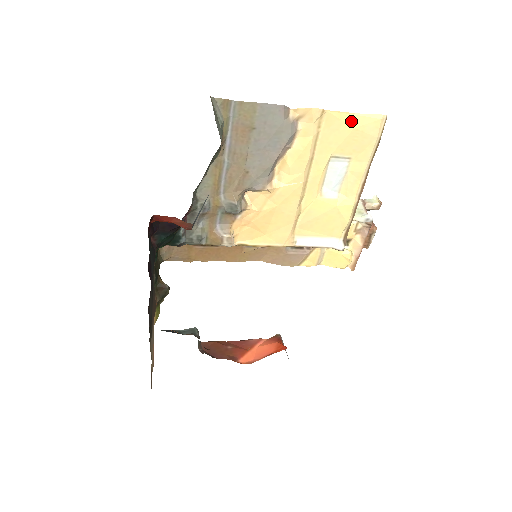
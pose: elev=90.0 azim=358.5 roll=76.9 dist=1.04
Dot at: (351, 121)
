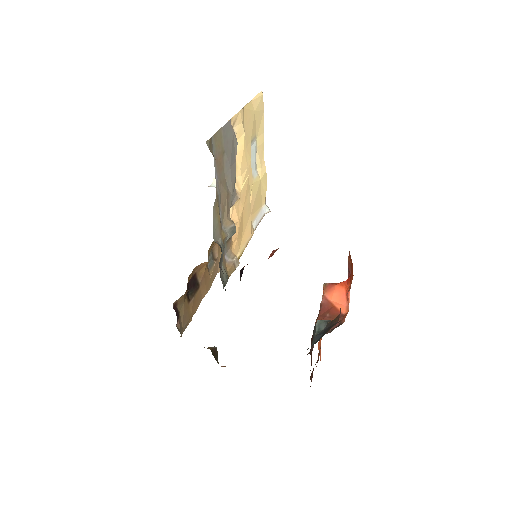
Dot at: (252, 107)
